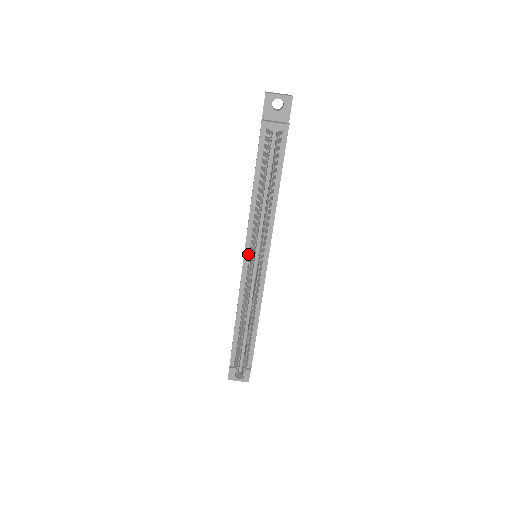
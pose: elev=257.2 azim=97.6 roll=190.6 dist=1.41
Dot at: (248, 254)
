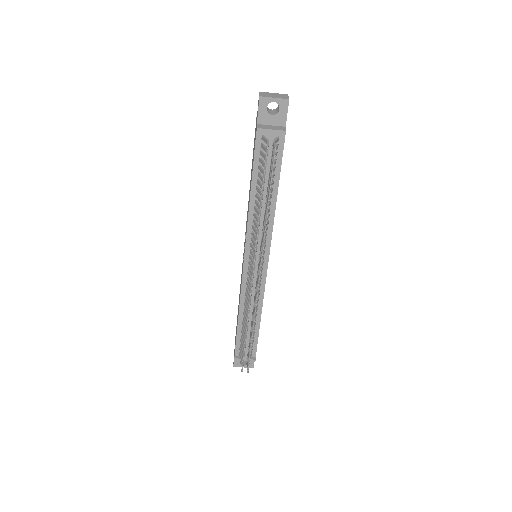
Dot at: (248, 257)
